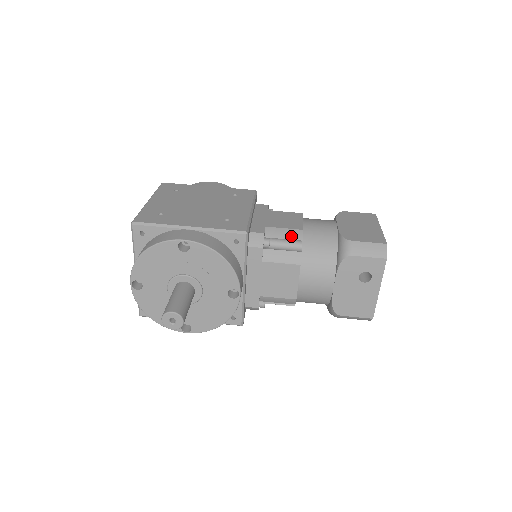
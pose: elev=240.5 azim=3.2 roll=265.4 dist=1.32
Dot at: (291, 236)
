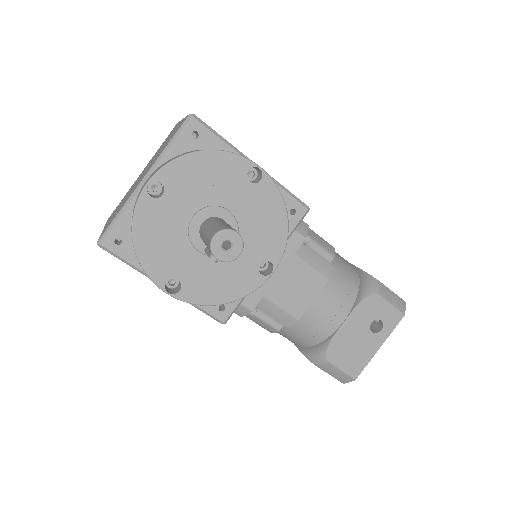
Dot at: (326, 246)
